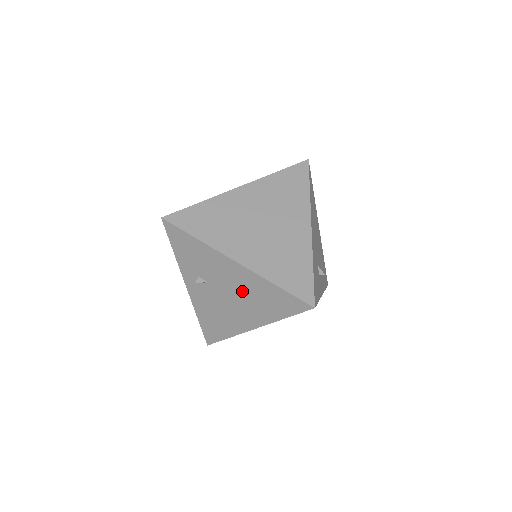
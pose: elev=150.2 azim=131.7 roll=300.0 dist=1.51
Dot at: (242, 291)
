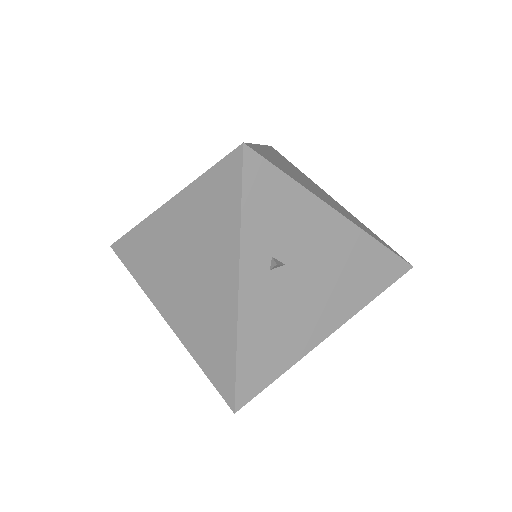
Dot at: (335, 266)
